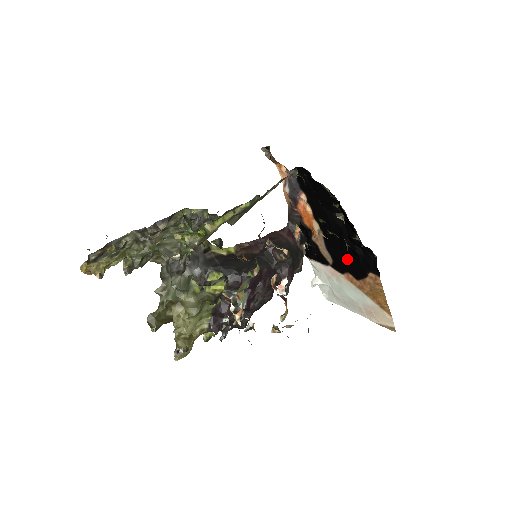
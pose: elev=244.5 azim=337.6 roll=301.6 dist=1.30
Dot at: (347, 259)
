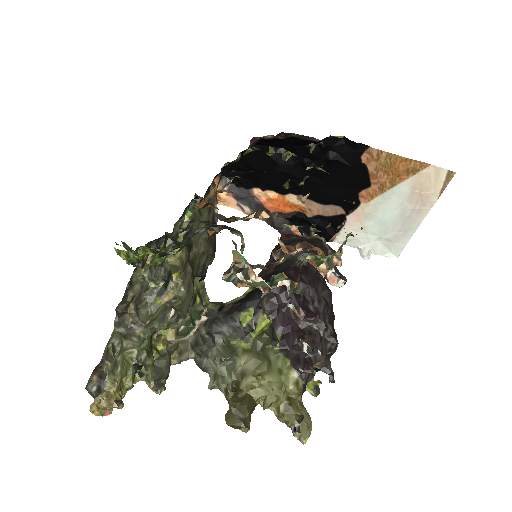
Dot at: (340, 182)
